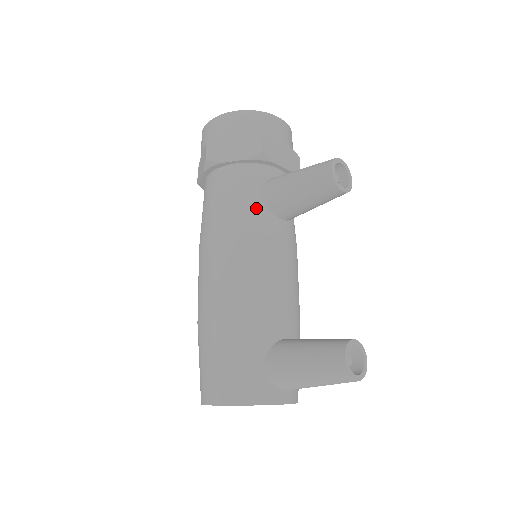
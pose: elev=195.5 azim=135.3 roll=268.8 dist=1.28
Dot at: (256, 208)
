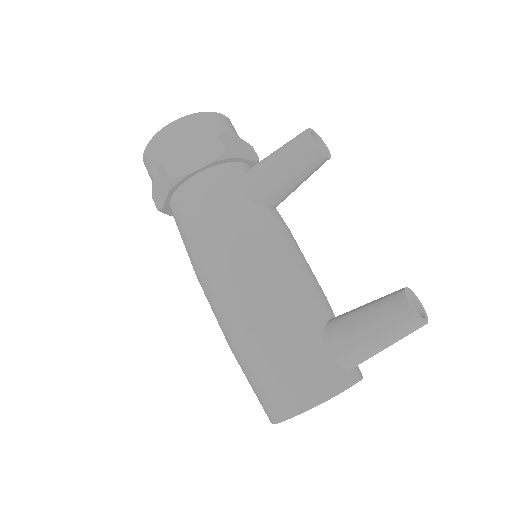
Dot at: (245, 206)
